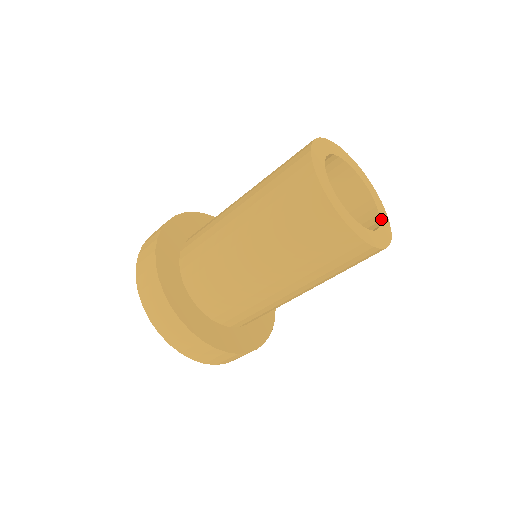
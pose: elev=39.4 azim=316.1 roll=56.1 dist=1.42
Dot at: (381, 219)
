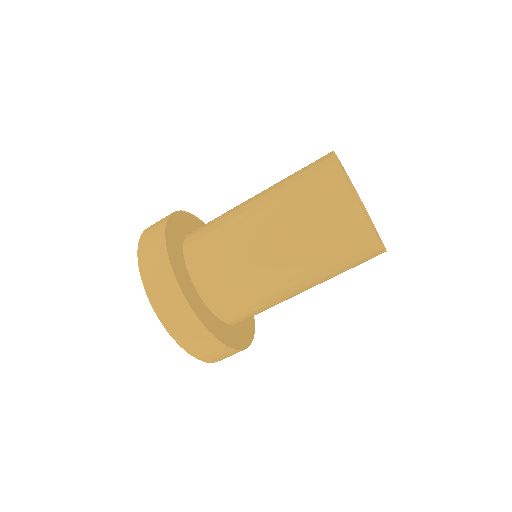
Dot at: occluded
